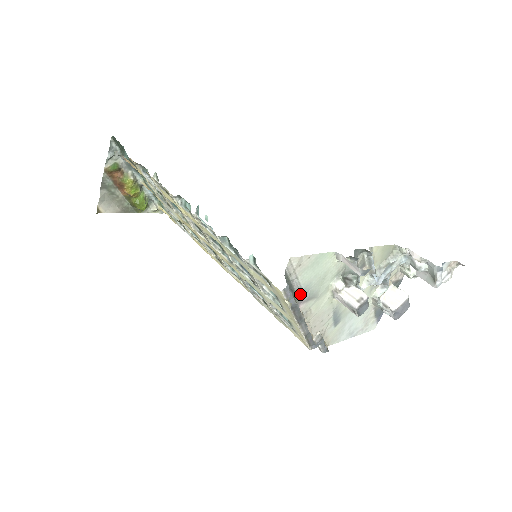
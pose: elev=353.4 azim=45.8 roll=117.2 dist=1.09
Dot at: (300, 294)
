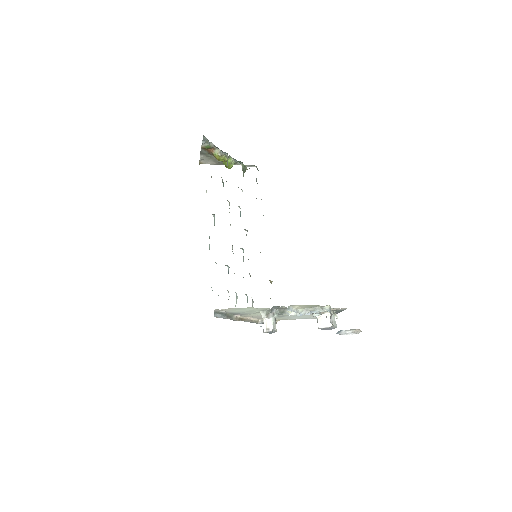
Dot at: (234, 313)
